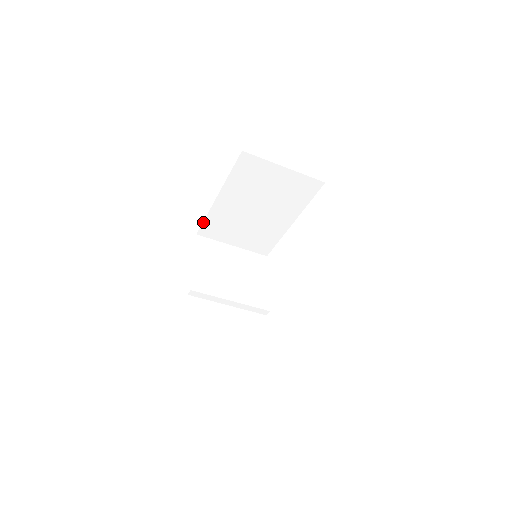
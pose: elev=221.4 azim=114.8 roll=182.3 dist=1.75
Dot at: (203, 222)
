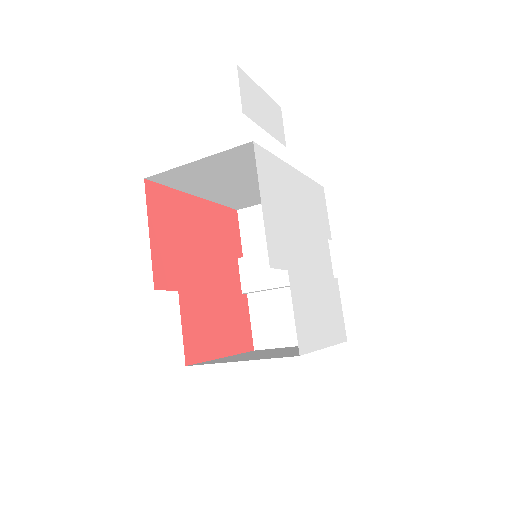
Dot at: (225, 205)
